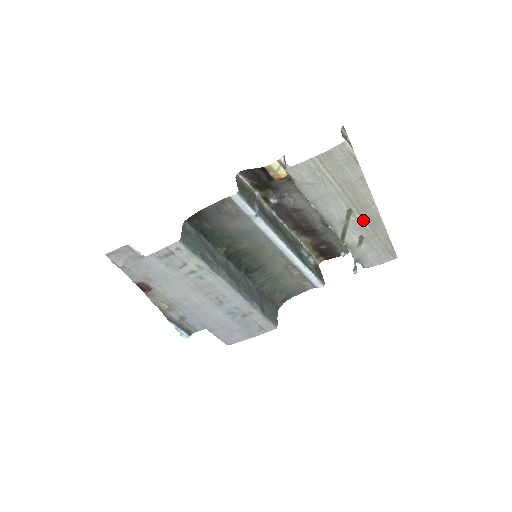
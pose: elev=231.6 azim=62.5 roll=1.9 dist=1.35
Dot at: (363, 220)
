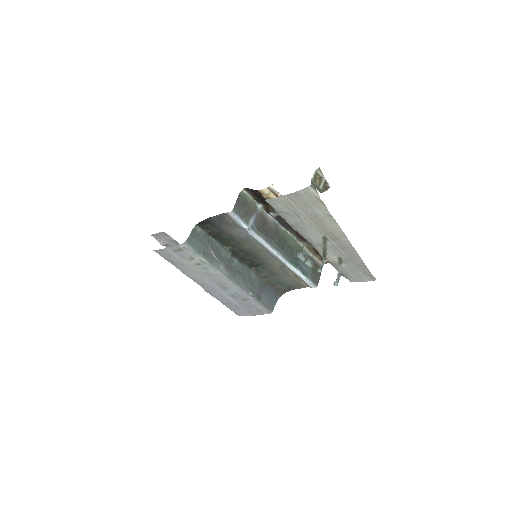
Dot at: (338, 246)
